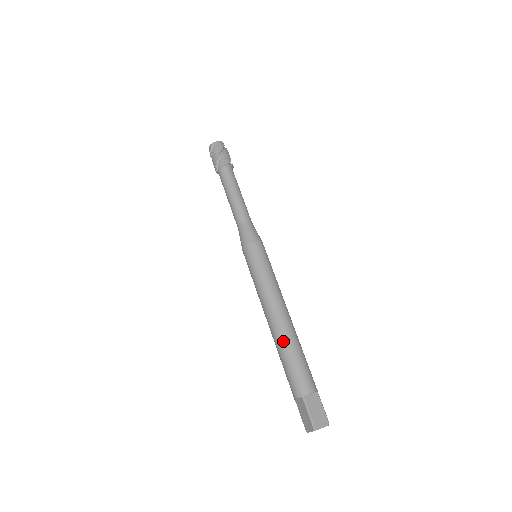
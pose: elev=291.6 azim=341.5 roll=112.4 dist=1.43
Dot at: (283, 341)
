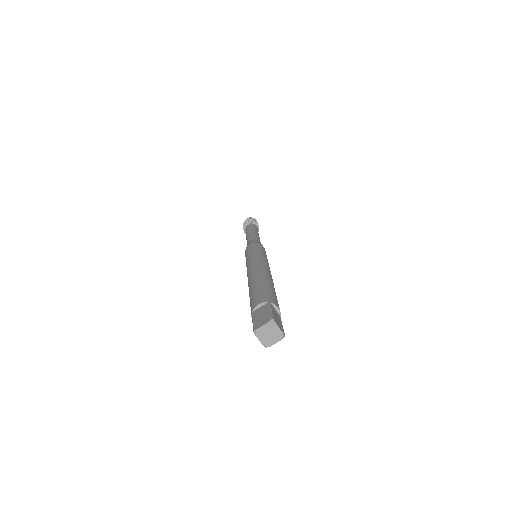
Dot at: (249, 287)
